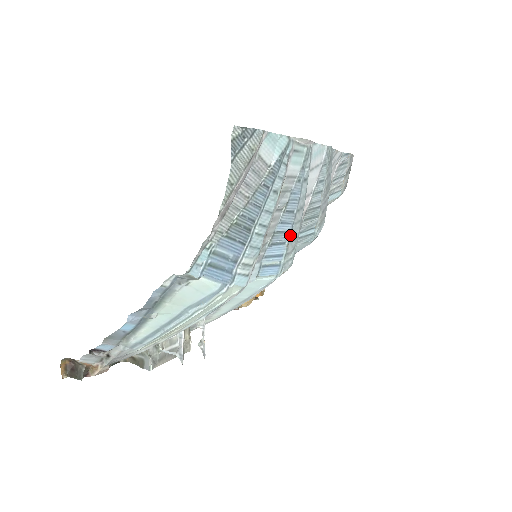
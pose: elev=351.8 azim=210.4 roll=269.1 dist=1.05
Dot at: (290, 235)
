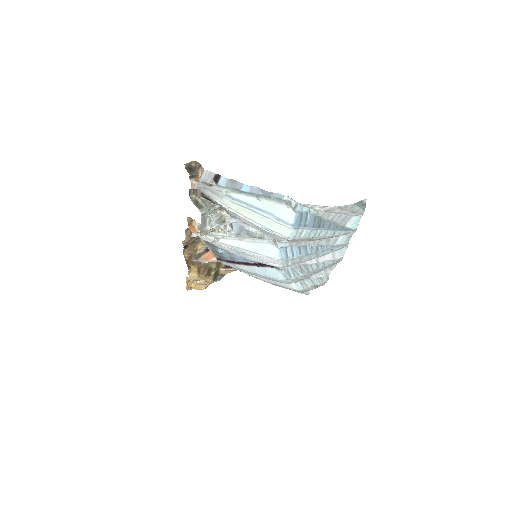
Dot at: (305, 255)
